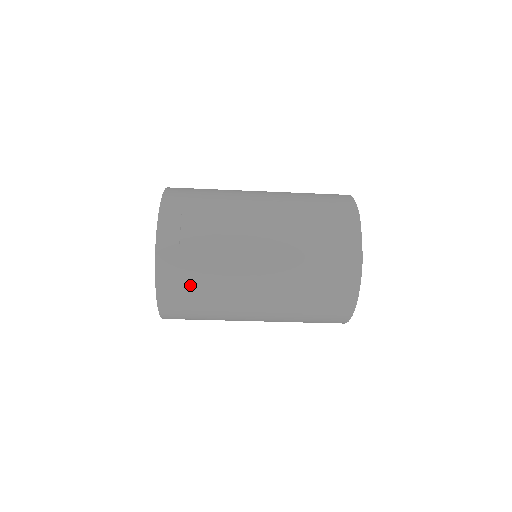
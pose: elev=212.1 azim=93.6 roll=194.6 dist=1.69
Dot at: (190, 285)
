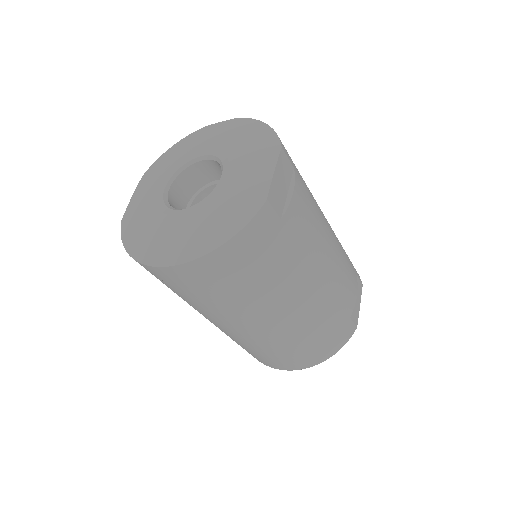
Dot at: (262, 259)
